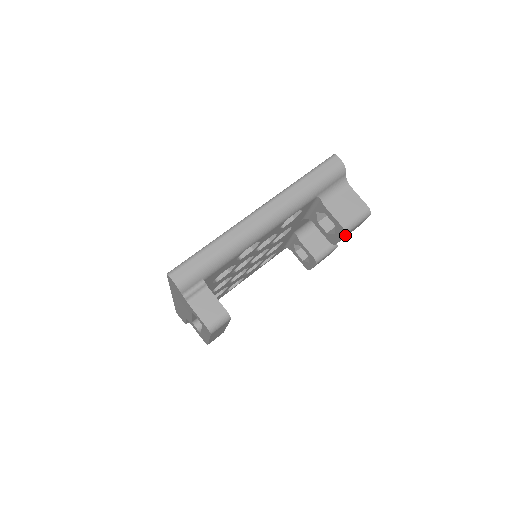
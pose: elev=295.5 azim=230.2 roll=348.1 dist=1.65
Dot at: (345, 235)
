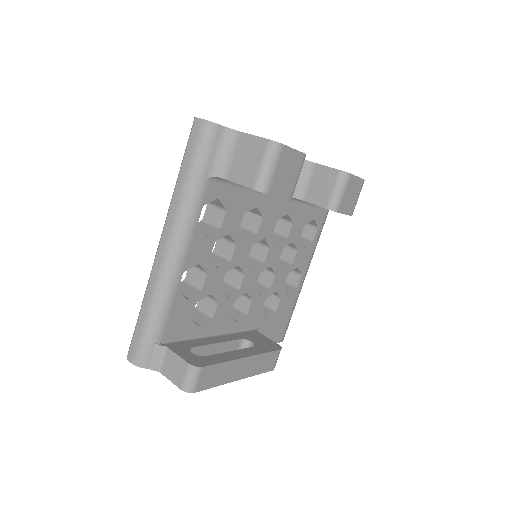
Dot at: (273, 190)
